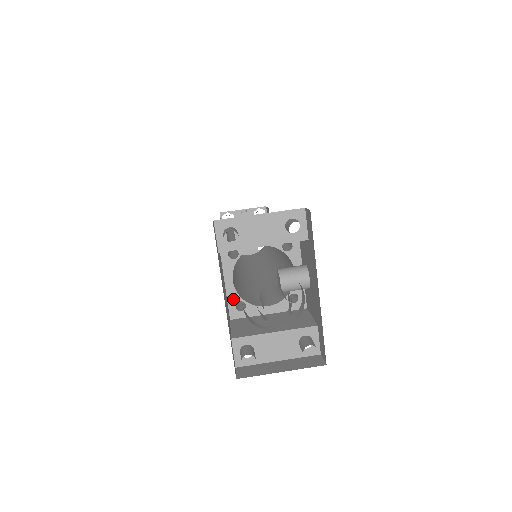
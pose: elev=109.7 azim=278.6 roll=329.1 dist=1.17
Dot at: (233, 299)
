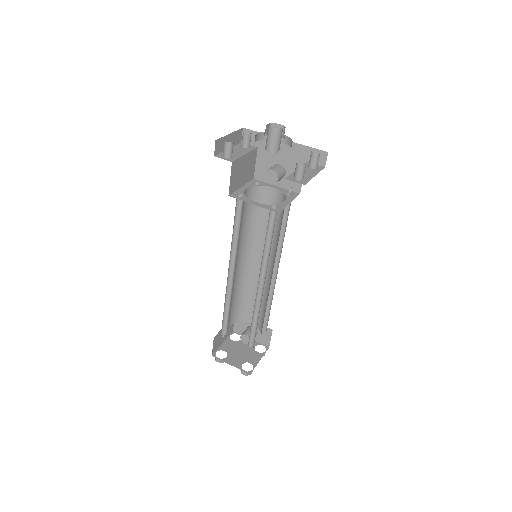
Dot at: (267, 207)
